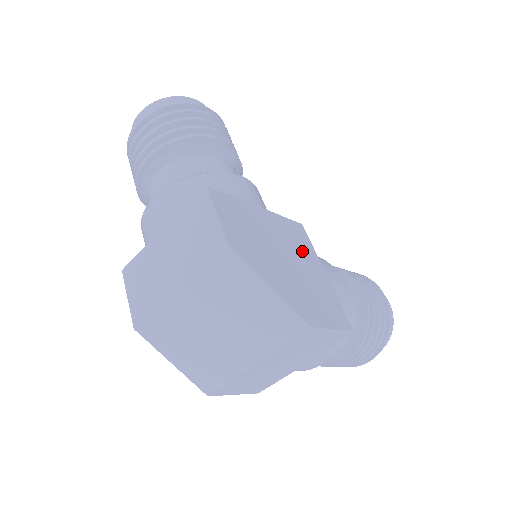
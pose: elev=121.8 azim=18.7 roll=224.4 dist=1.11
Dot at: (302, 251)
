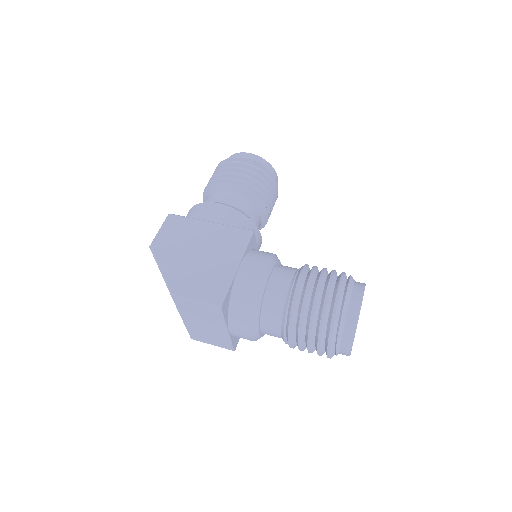
Dot at: (226, 250)
